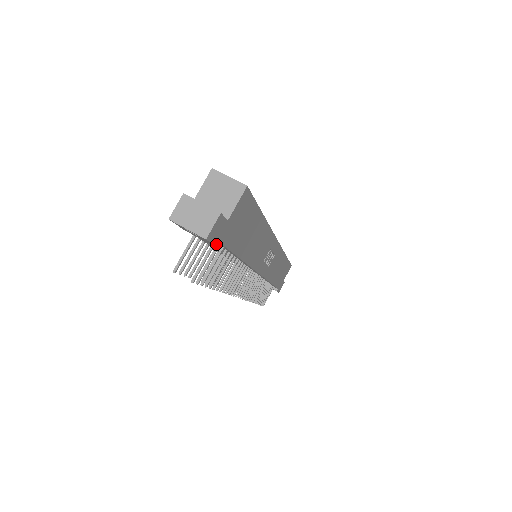
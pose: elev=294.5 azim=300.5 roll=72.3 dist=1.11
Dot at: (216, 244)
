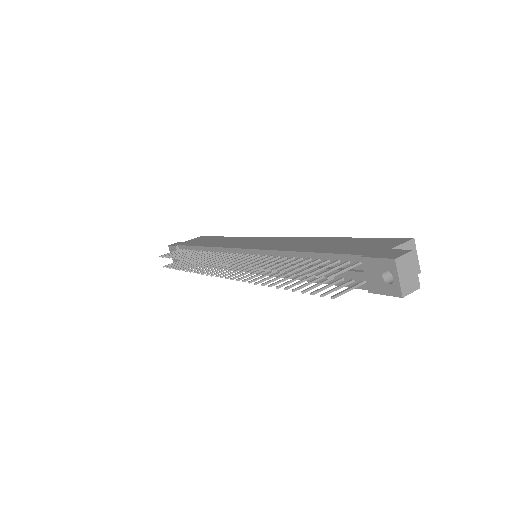
Dot at: (378, 293)
